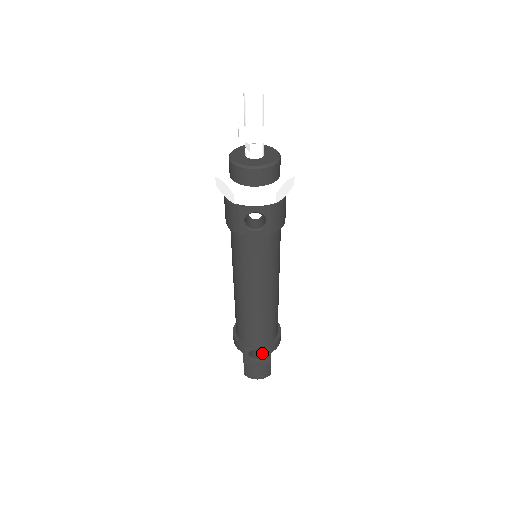
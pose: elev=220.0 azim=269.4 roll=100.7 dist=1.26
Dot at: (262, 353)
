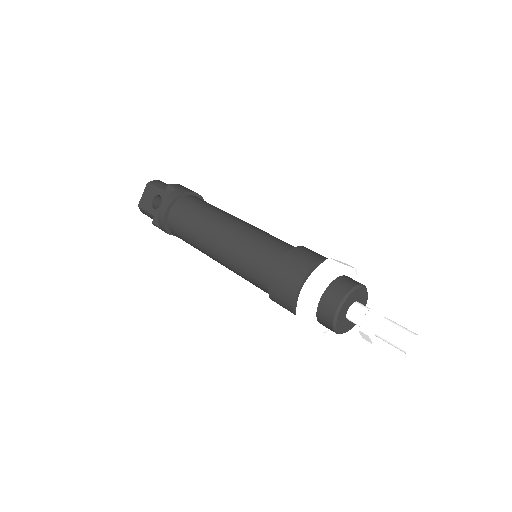
Dot at: occluded
